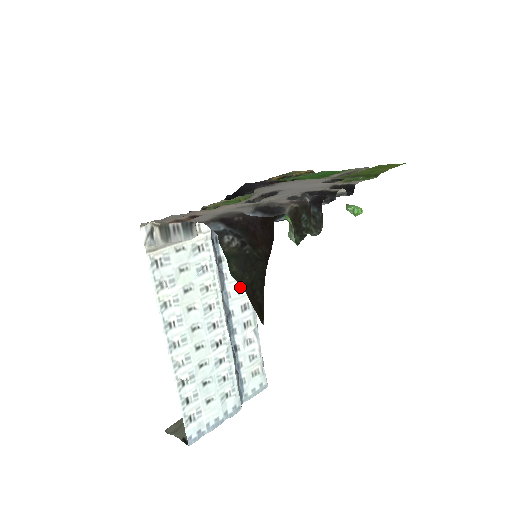
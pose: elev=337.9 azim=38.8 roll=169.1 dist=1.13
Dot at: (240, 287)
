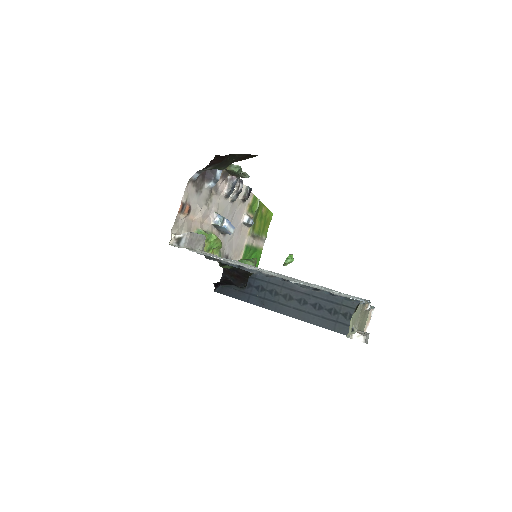
Dot at: occluded
